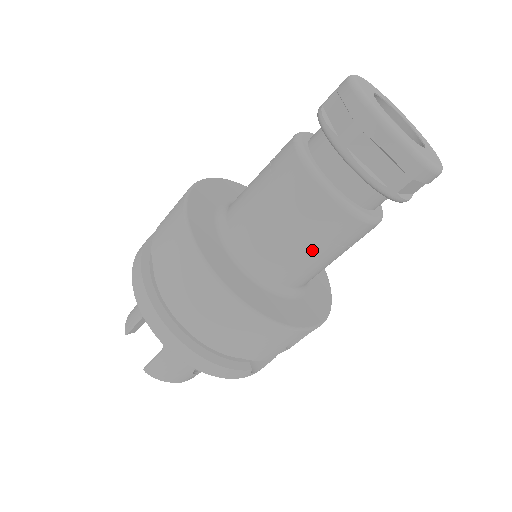
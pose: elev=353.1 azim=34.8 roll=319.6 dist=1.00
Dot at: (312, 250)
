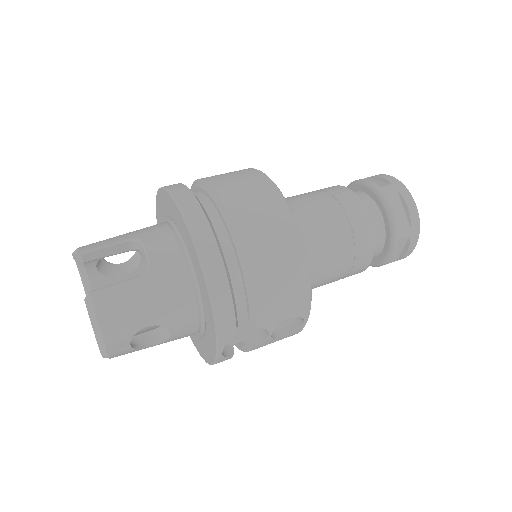
Dot at: (337, 247)
